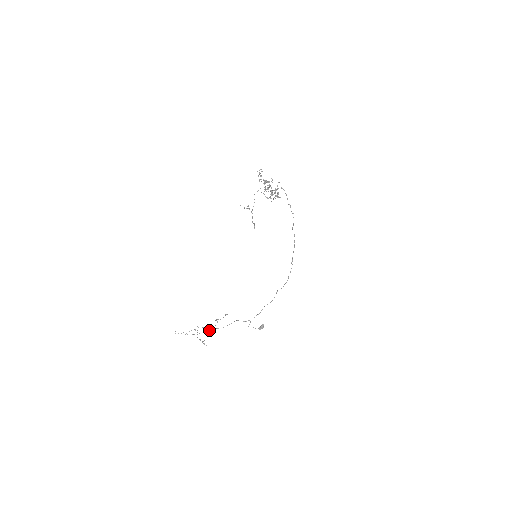
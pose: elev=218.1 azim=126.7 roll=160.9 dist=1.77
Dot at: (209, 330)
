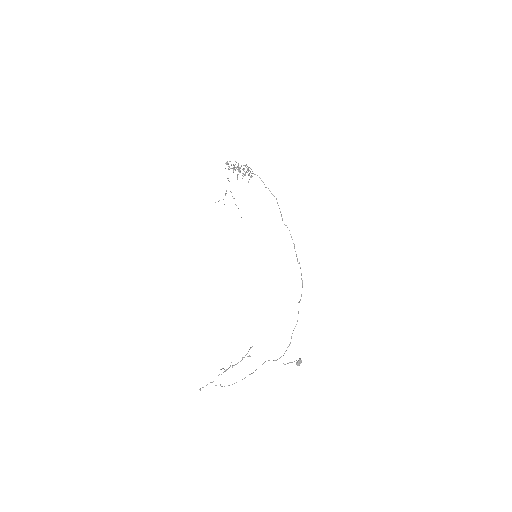
Dot at: occluded
